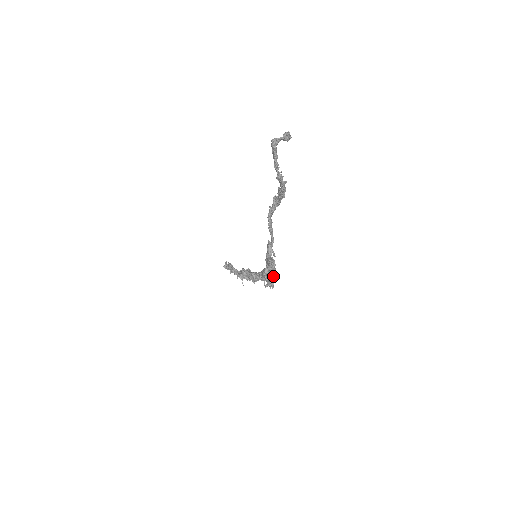
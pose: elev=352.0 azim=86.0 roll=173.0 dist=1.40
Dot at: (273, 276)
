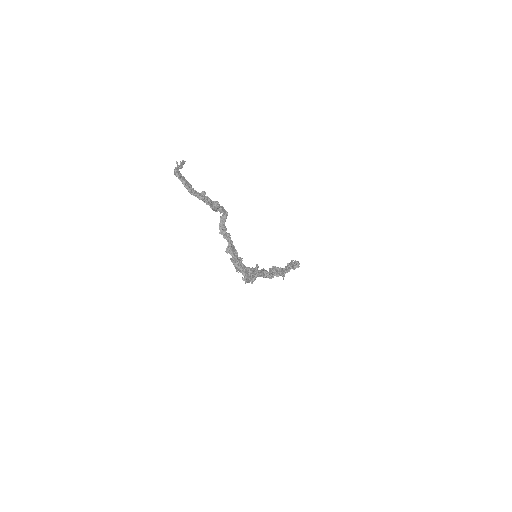
Dot at: (242, 273)
